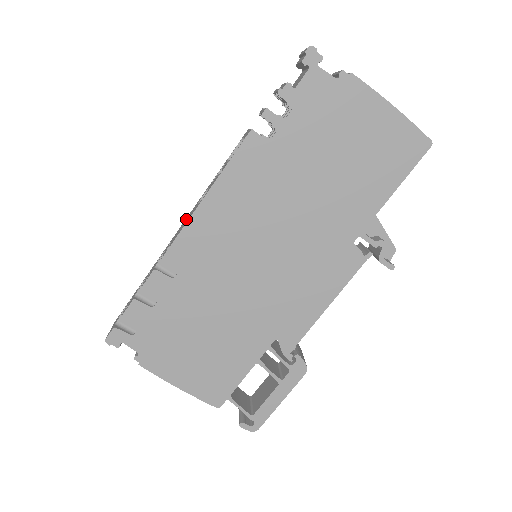
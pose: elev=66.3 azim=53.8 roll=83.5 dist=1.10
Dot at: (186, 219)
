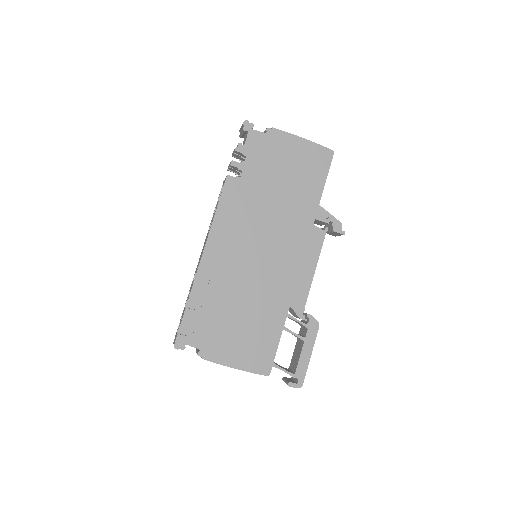
Dot at: (203, 247)
